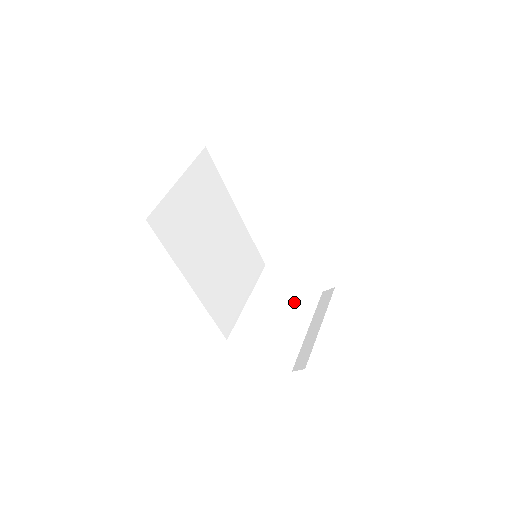
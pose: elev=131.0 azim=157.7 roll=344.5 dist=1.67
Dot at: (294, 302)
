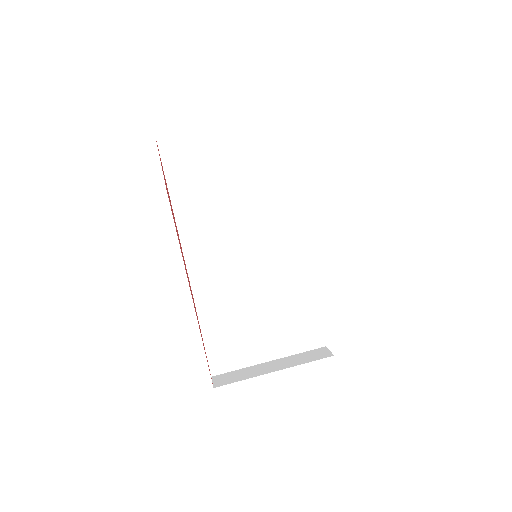
Dot at: (288, 327)
